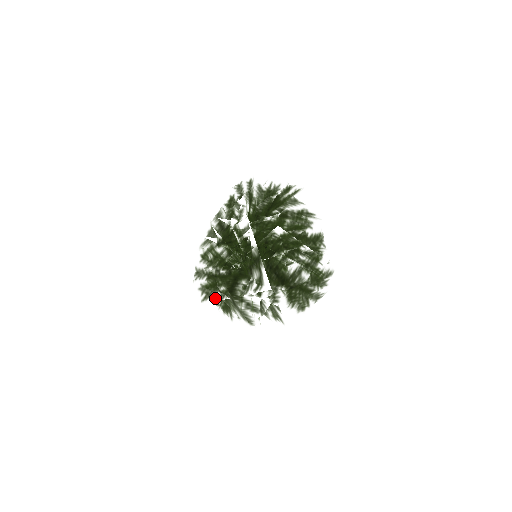
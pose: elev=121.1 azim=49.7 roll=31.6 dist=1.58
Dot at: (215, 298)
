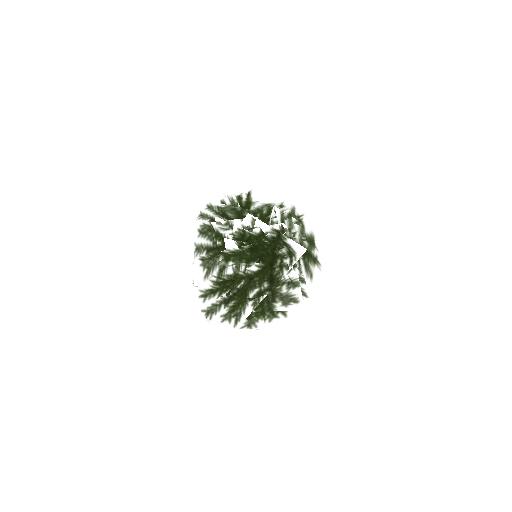
Dot at: (250, 309)
